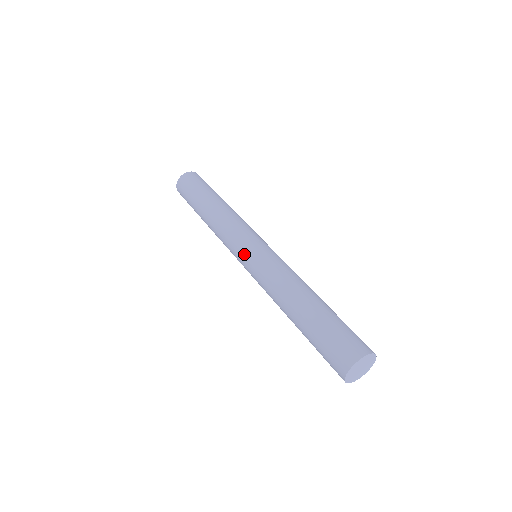
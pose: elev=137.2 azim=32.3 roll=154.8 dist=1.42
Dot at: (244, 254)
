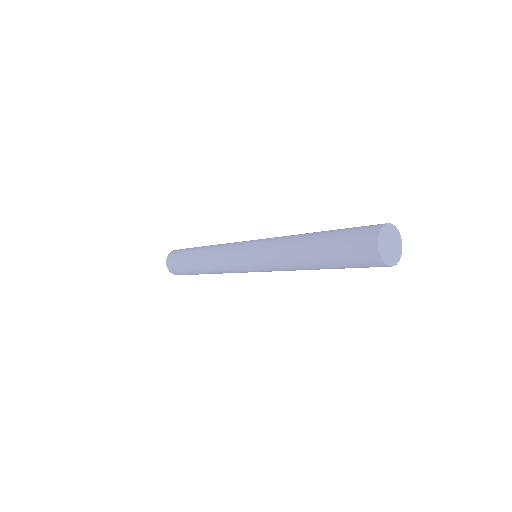
Dot at: occluded
